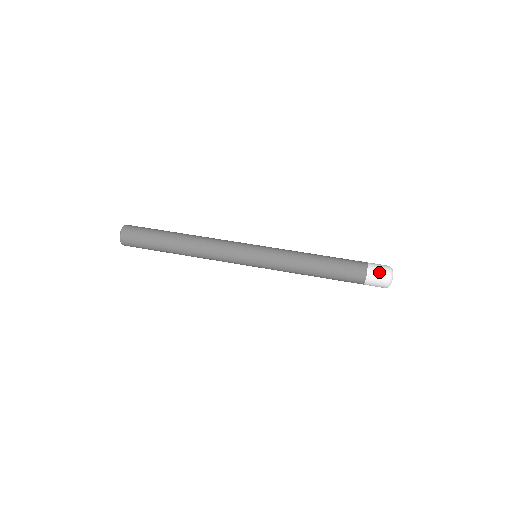
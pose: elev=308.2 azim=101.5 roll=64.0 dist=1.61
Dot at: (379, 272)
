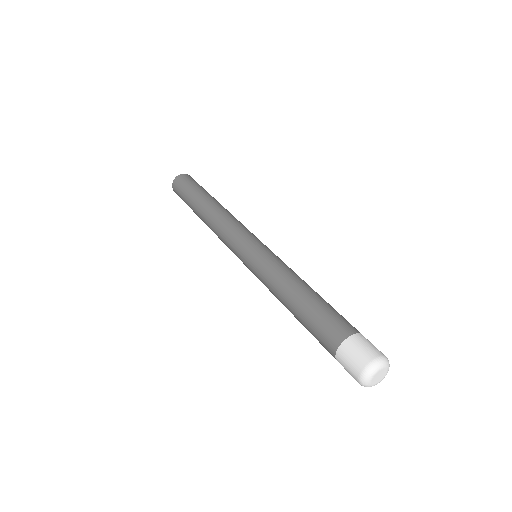
Dot at: (360, 350)
